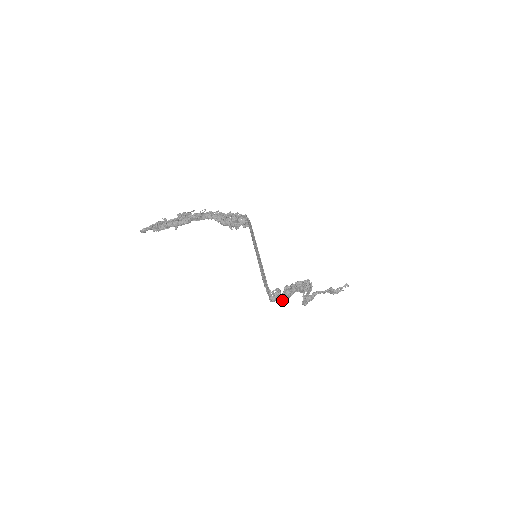
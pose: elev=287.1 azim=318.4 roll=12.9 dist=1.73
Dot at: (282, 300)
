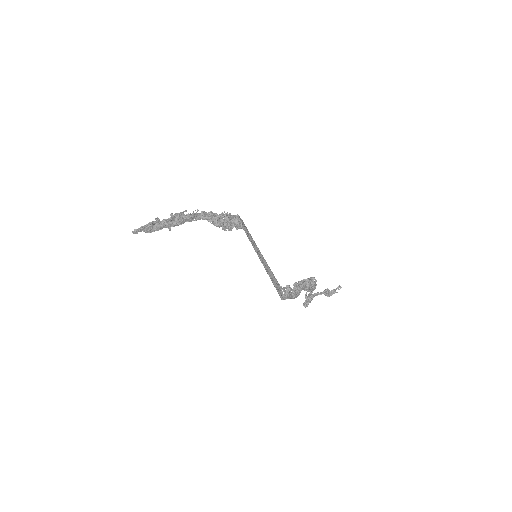
Dot at: (292, 298)
